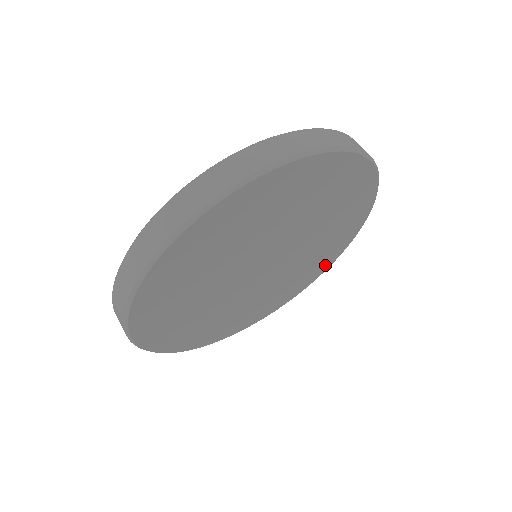
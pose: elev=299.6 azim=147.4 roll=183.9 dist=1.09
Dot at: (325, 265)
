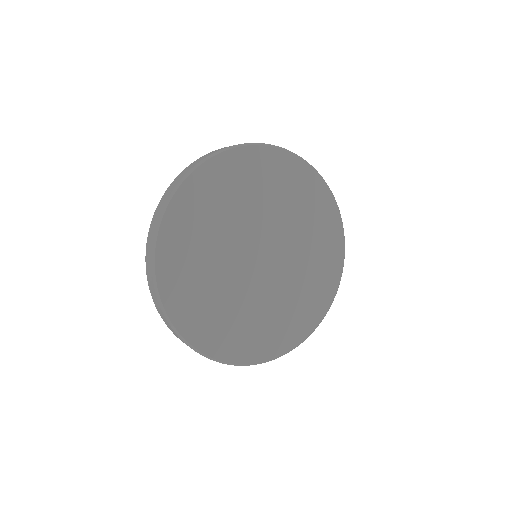
Dot at: (264, 351)
